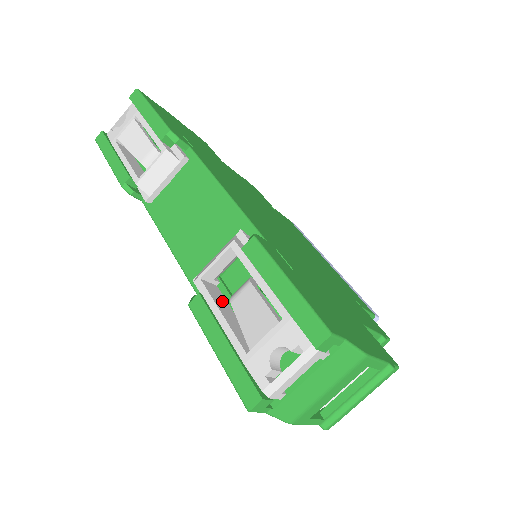
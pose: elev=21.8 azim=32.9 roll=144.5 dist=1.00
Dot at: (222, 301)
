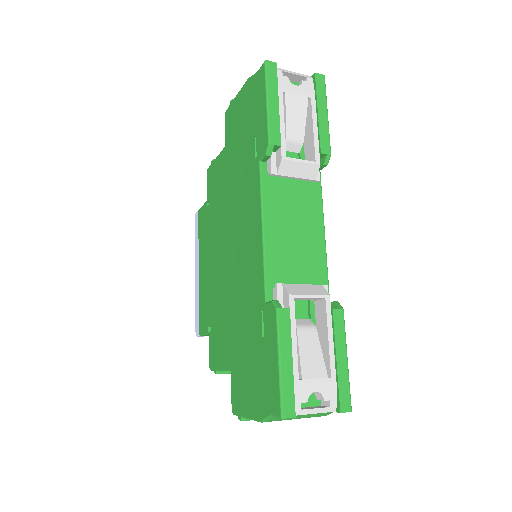
Dot at: occluded
